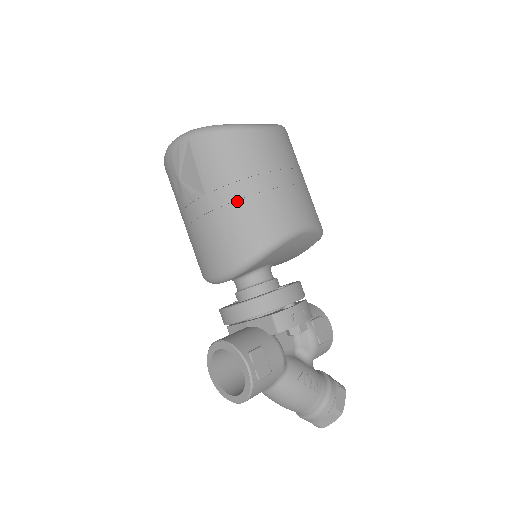
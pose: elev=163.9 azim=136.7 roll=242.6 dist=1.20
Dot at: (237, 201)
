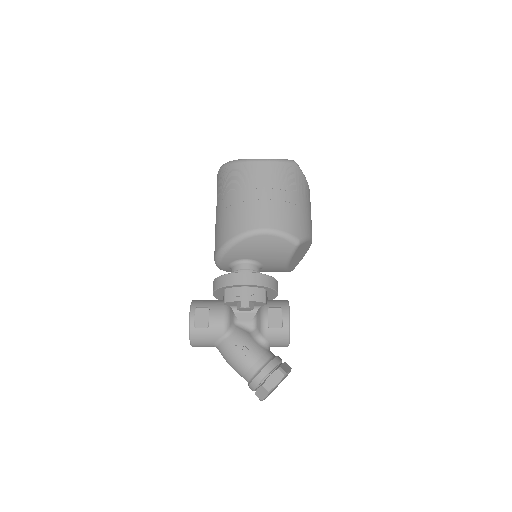
Dot at: (225, 209)
